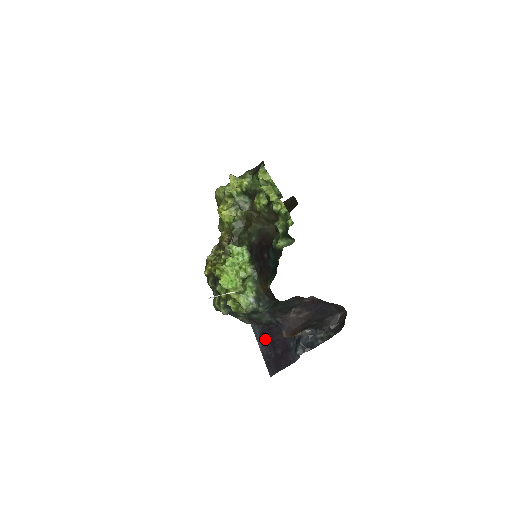
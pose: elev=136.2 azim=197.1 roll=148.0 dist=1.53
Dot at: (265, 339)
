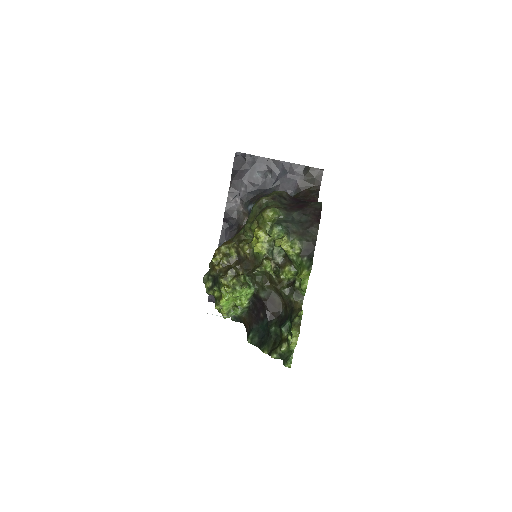
Dot at: occluded
